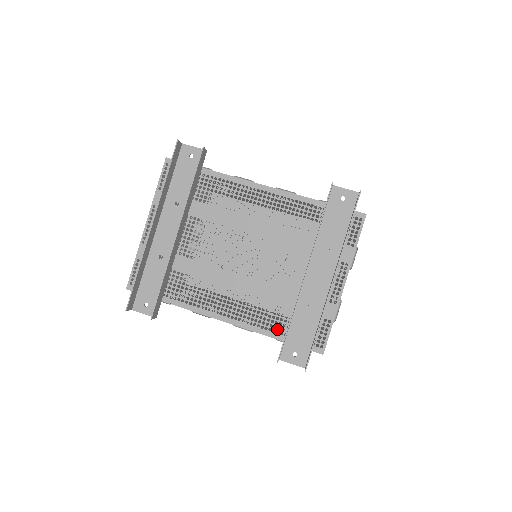
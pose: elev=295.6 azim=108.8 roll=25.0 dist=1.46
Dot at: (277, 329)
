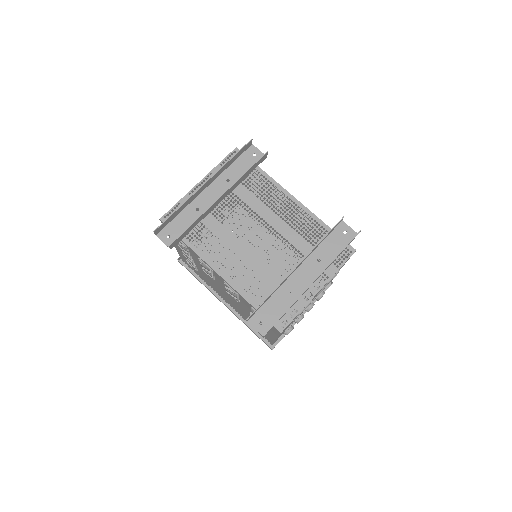
Dot at: (256, 299)
